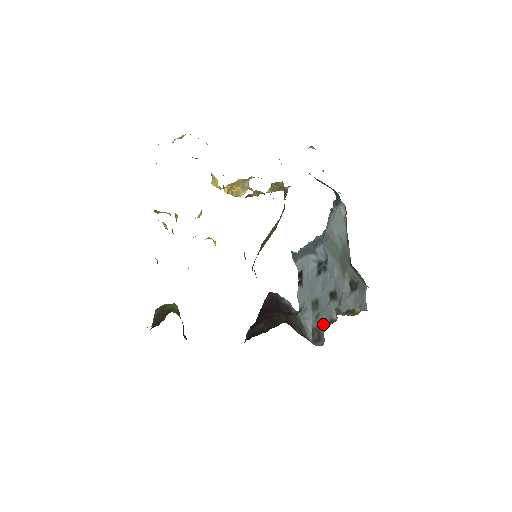
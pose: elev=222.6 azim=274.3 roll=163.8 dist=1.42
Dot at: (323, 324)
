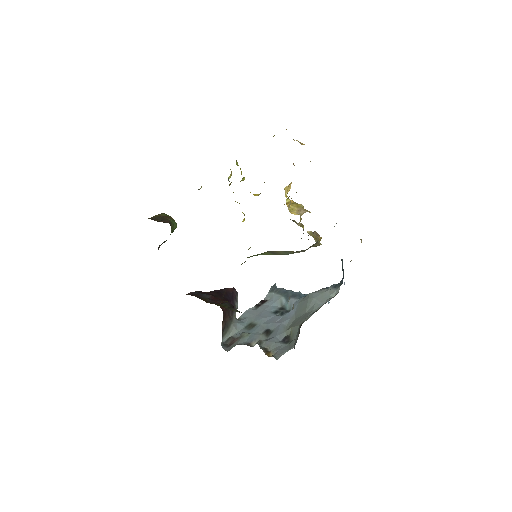
Dot at: (242, 340)
